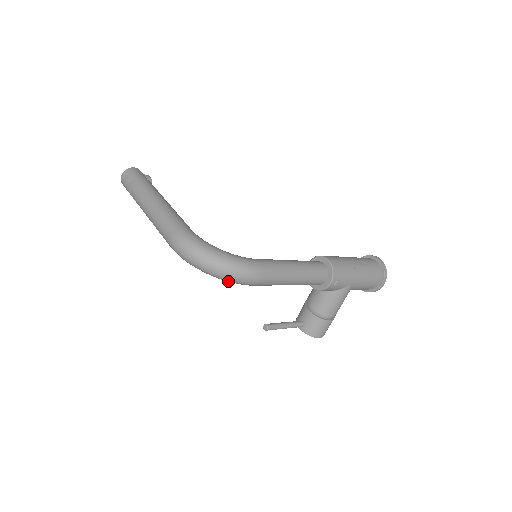
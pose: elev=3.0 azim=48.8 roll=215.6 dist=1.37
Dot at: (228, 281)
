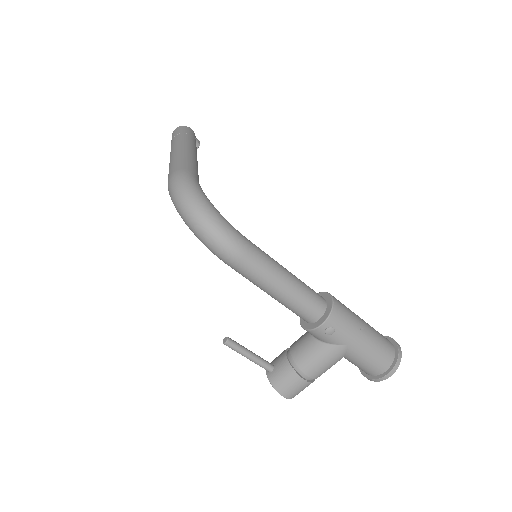
Dot at: (202, 241)
